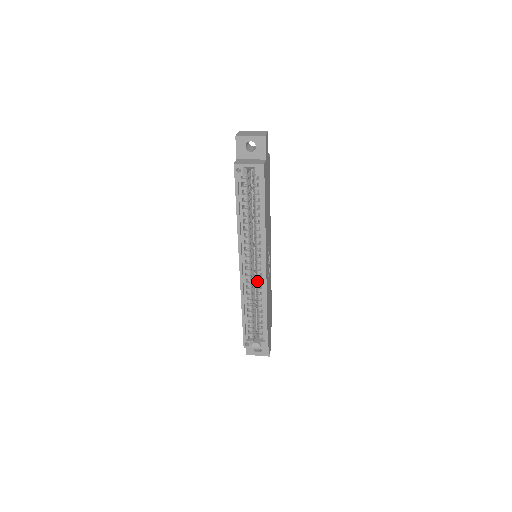
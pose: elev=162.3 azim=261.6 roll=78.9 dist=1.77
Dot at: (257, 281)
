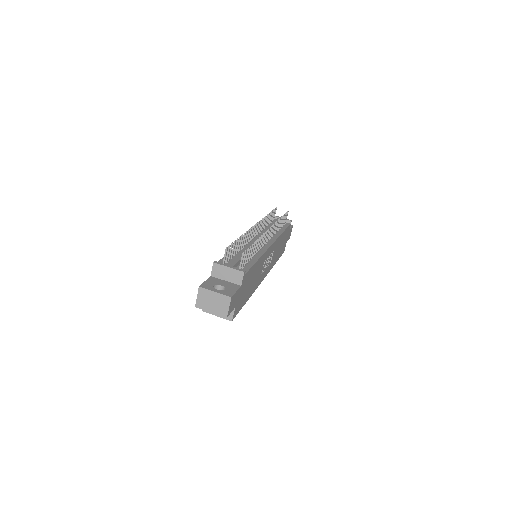
Dot at: occluded
